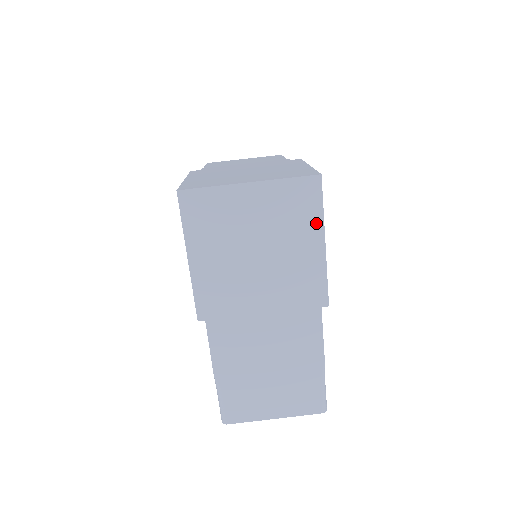
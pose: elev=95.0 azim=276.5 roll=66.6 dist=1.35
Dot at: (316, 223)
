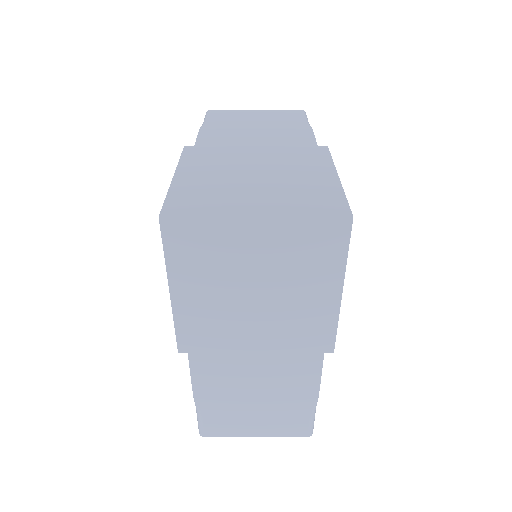
Dot at: (335, 270)
